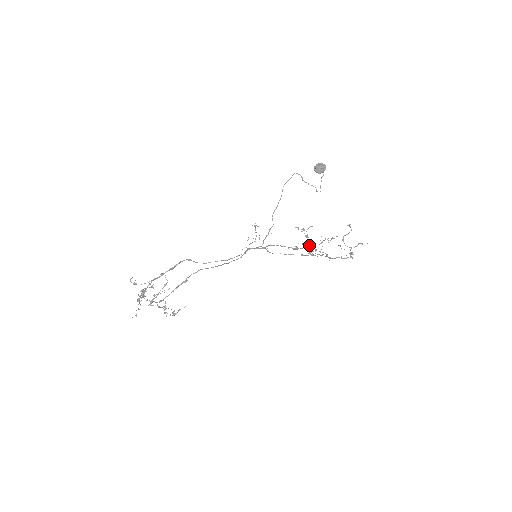
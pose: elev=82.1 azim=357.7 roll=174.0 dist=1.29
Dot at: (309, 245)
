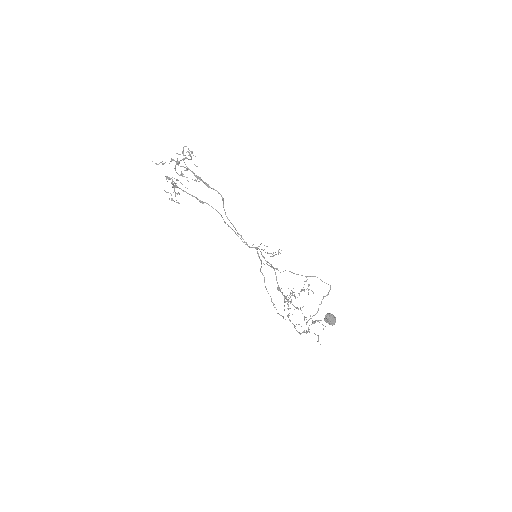
Dot at: occluded
